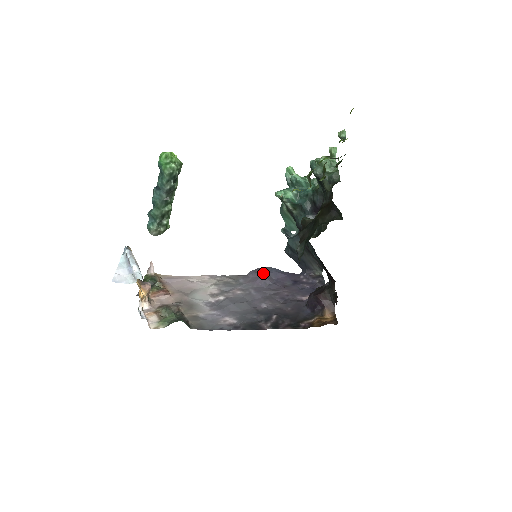
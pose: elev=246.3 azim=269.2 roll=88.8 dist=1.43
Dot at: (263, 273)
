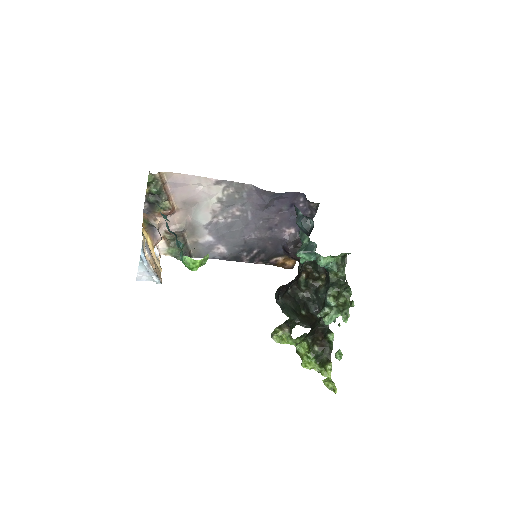
Dot at: (267, 199)
